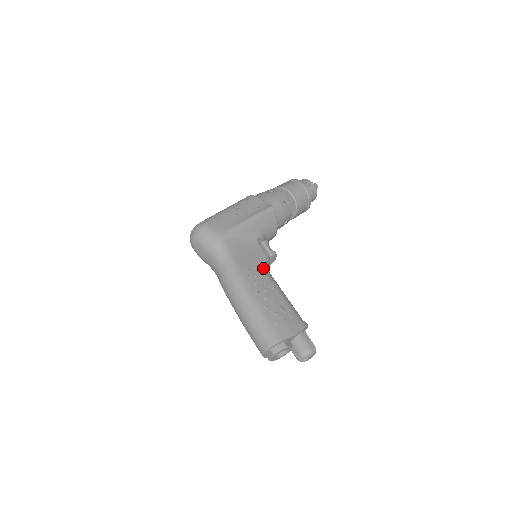
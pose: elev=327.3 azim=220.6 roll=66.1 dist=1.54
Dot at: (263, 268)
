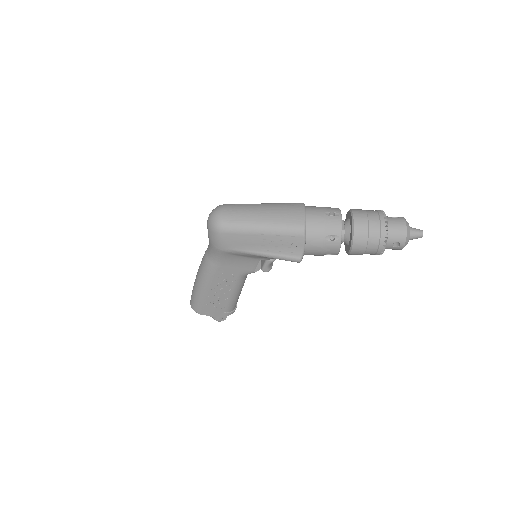
Dot at: (239, 278)
